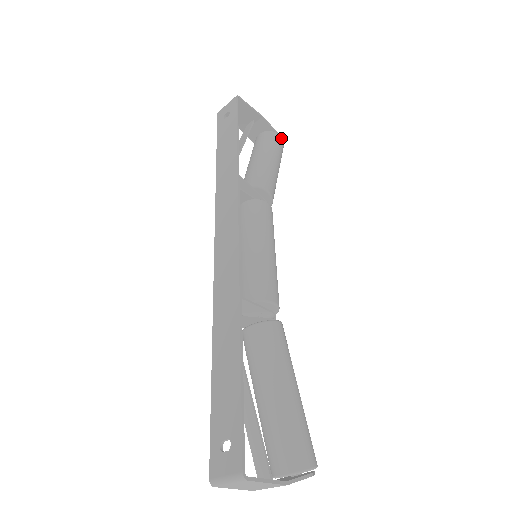
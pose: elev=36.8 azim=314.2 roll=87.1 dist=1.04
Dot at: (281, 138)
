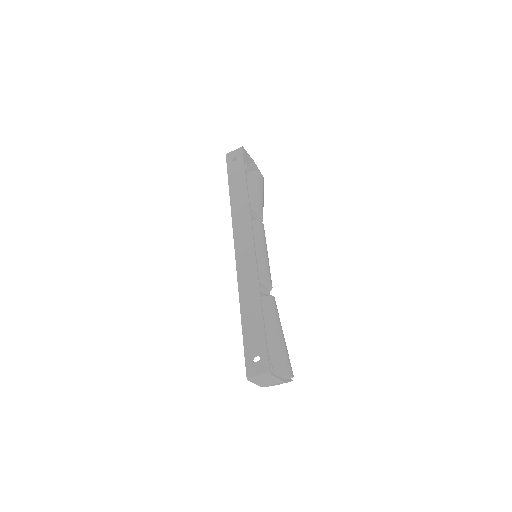
Dot at: (263, 177)
